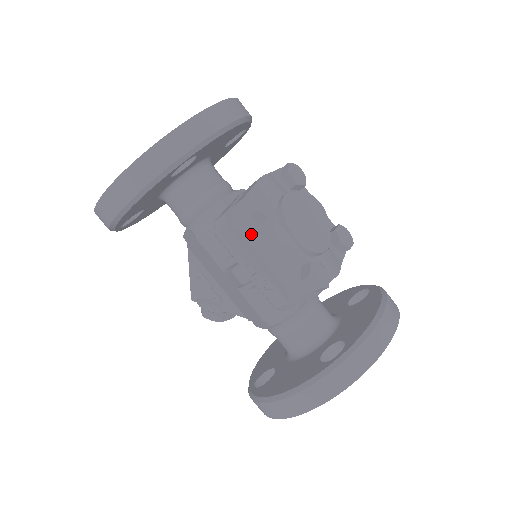
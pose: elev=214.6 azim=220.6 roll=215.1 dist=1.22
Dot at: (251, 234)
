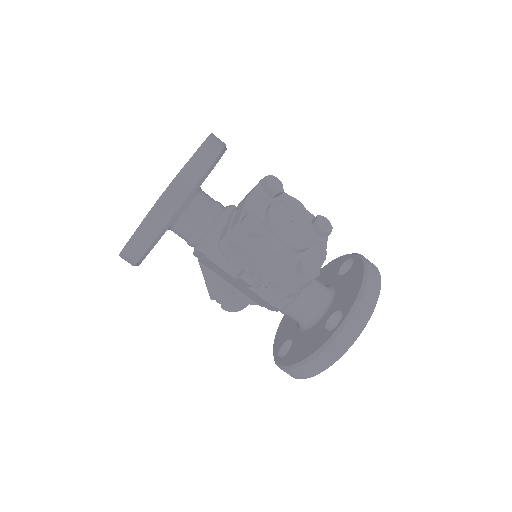
Dot at: (250, 249)
